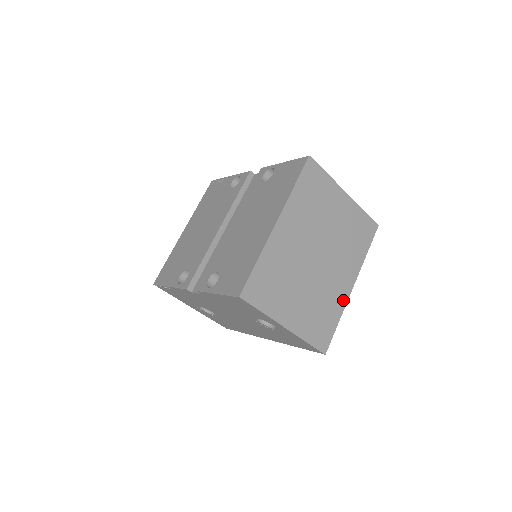
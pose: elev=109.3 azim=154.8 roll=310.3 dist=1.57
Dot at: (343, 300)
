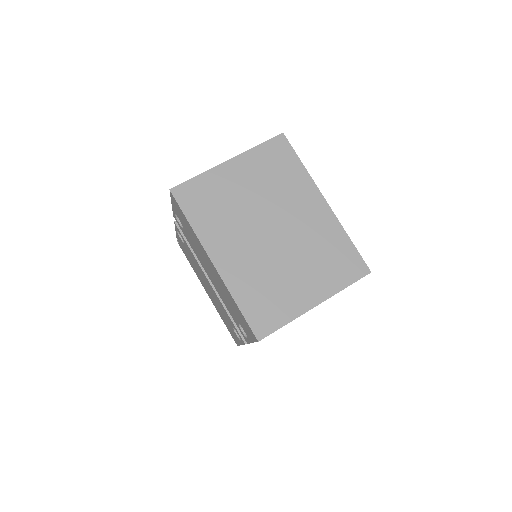
Dot at: (332, 221)
